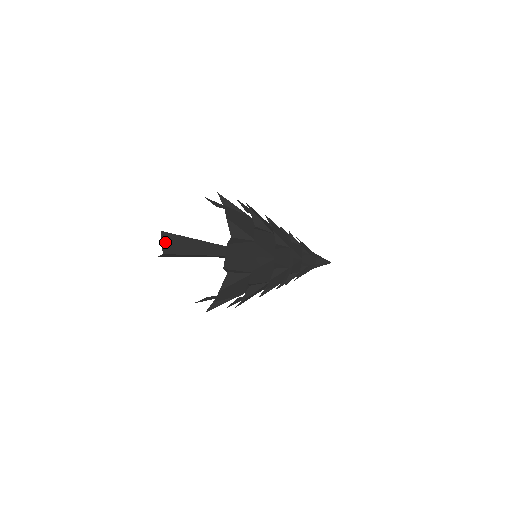
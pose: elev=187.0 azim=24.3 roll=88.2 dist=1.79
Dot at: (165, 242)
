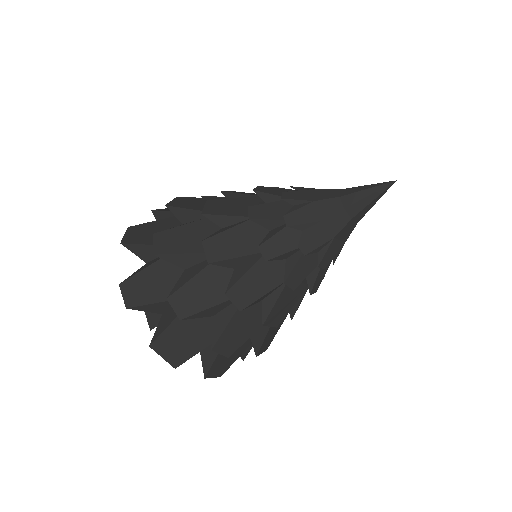
Dot at: occluded
